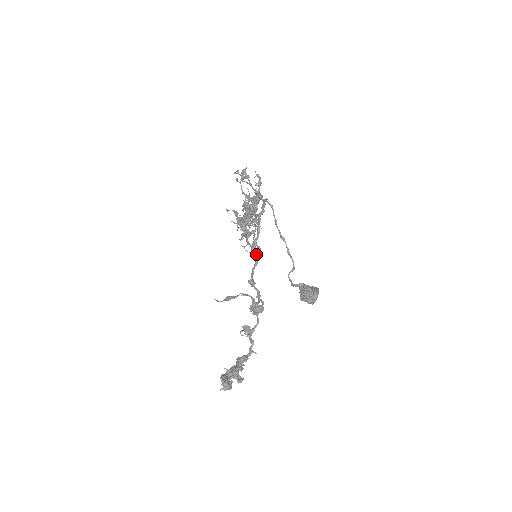
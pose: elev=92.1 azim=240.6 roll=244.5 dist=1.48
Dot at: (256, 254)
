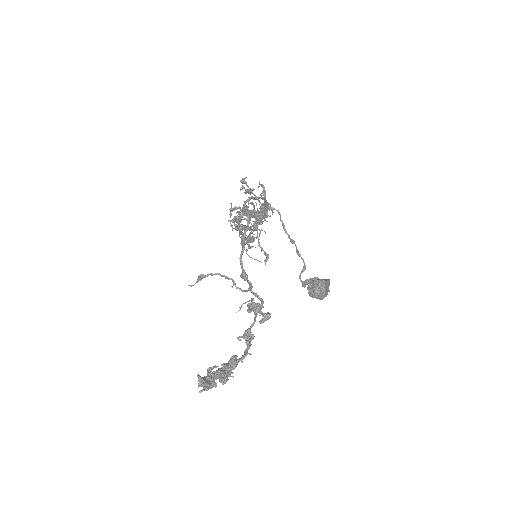
Dot at: occluded
